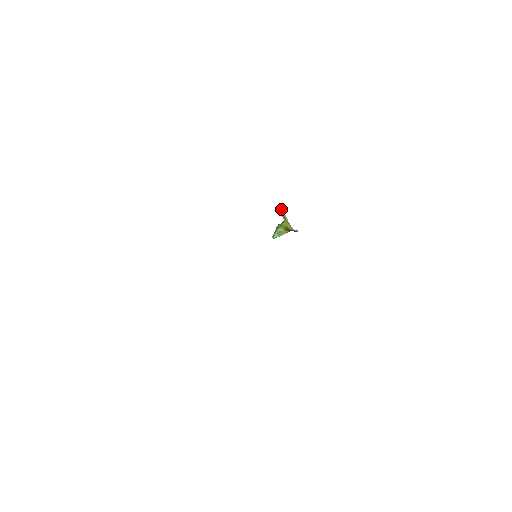
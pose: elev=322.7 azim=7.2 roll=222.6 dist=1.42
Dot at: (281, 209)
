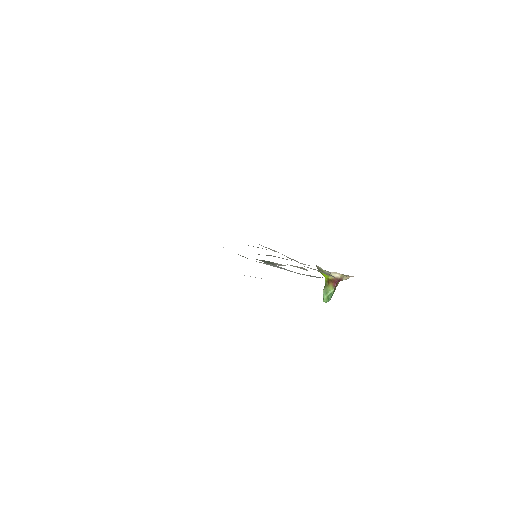
Dot at: (316, 266)
